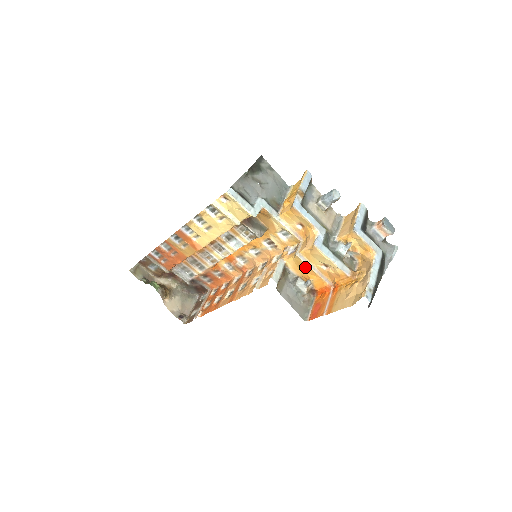
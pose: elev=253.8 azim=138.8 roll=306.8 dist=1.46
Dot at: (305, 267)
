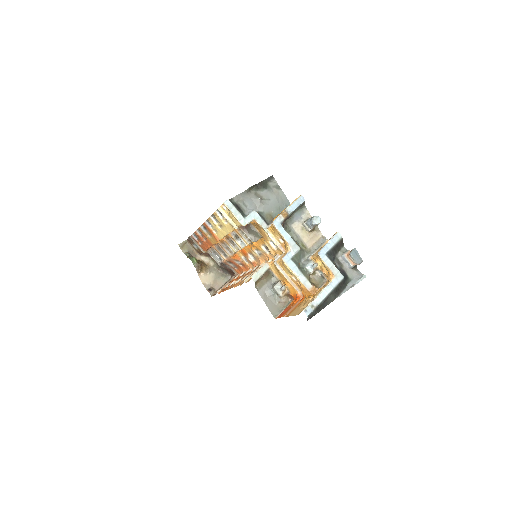
Dot at: (281, 274)
